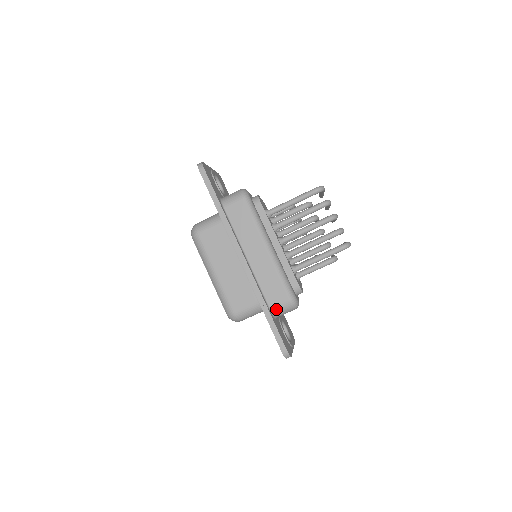
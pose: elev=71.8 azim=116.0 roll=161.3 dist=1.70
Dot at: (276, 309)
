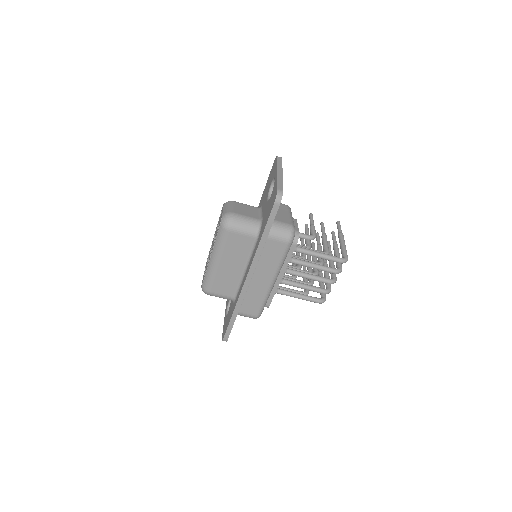
Dot at: (242, 315)
